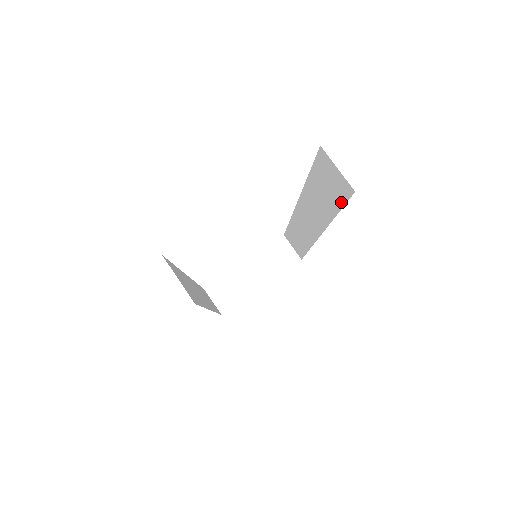
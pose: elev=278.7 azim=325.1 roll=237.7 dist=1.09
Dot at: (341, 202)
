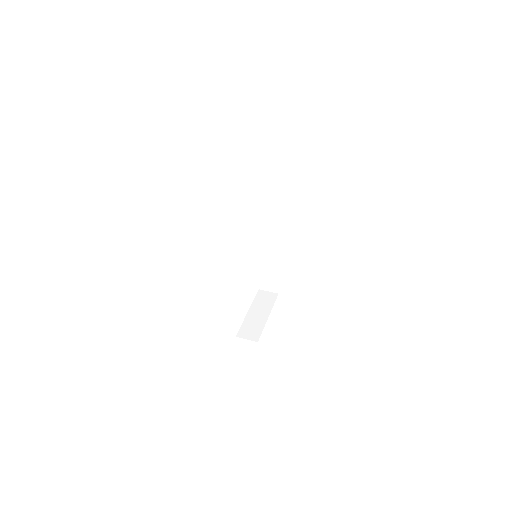
Dot at: (277, 179)
